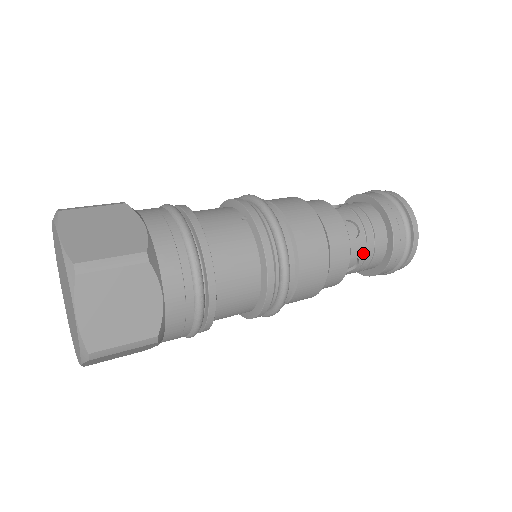
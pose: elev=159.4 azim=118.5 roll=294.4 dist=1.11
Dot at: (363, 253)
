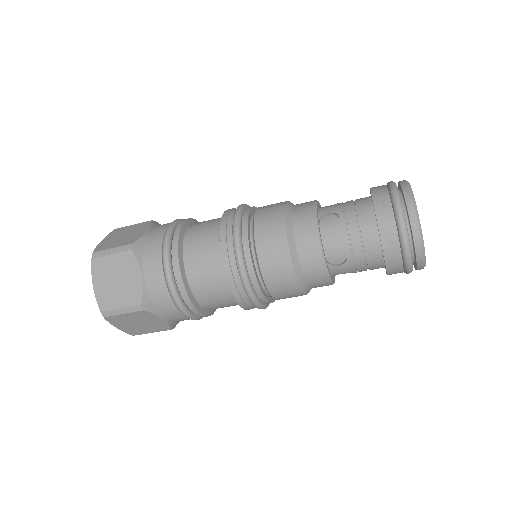
Dot at: (346, 243)
